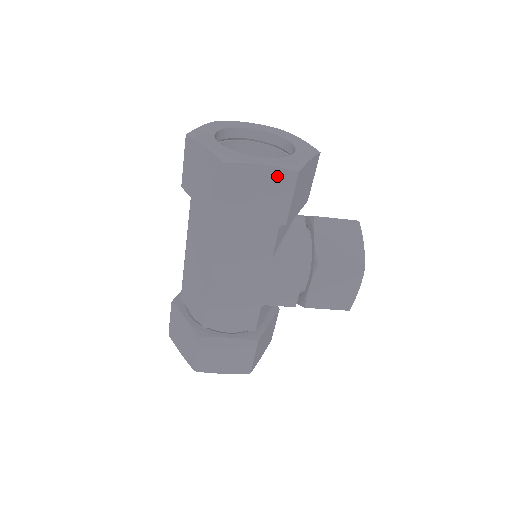
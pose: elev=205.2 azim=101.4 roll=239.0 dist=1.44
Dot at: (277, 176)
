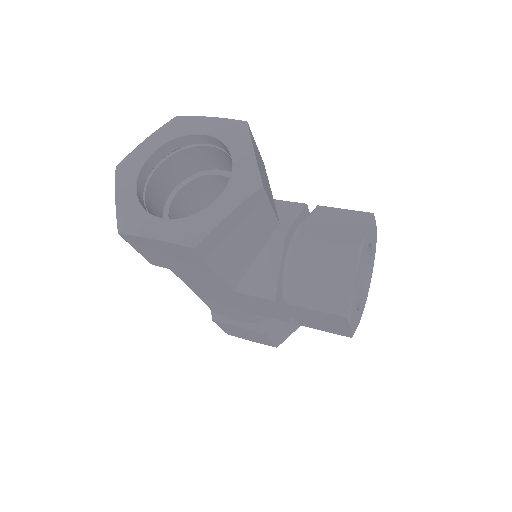
Dot at: (176, 248)
